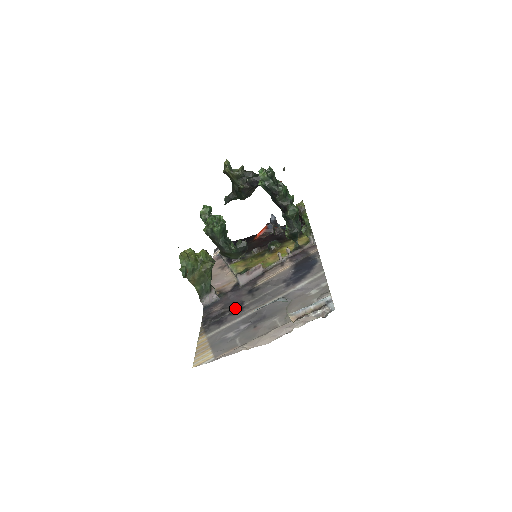
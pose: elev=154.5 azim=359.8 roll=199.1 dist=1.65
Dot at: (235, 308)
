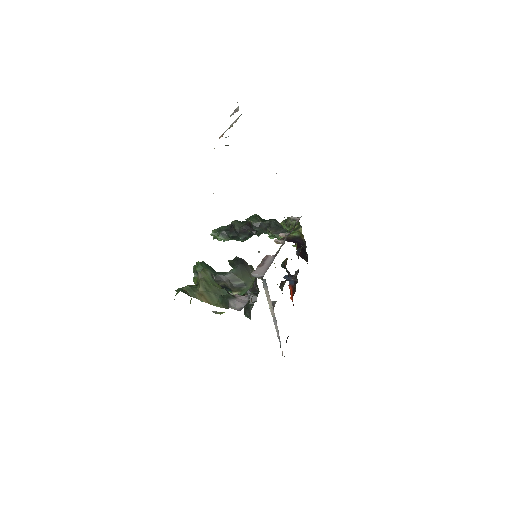
Dot at: occluded
